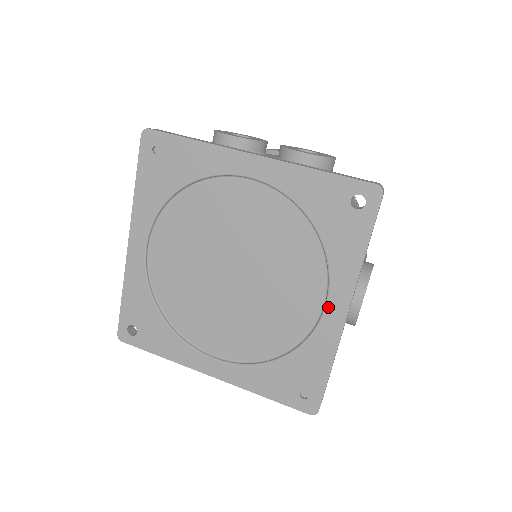
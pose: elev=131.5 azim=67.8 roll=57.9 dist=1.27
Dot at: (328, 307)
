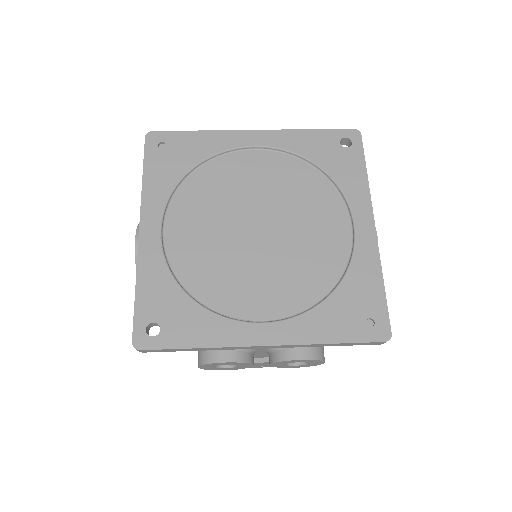
Dot at: (357, 226)
